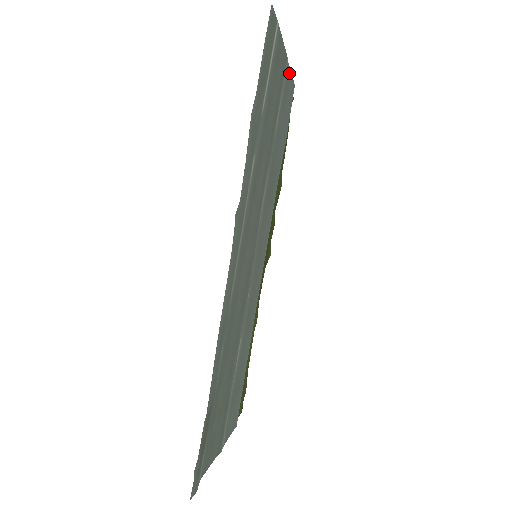
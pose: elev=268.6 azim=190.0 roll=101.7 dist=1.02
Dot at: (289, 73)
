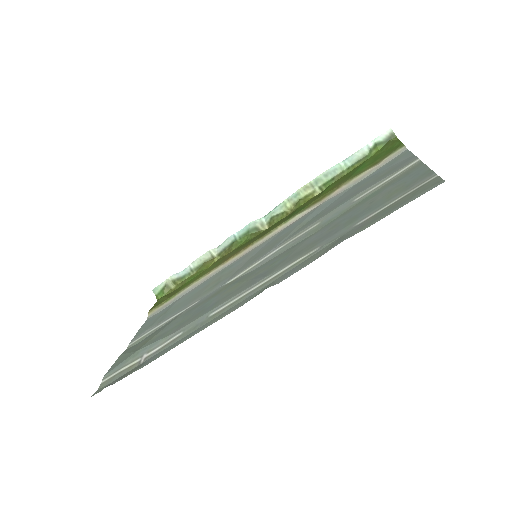
Dot at: (411, 158)
